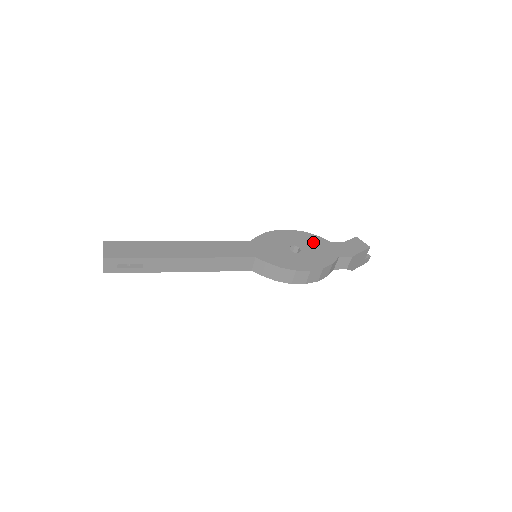
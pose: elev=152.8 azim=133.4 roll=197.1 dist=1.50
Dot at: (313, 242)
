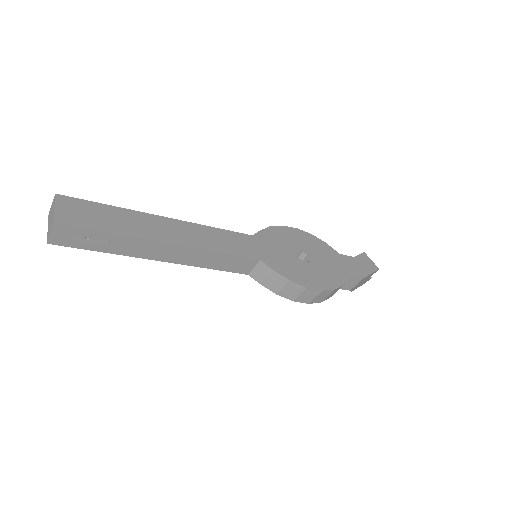
Dot at: (322, 251)
